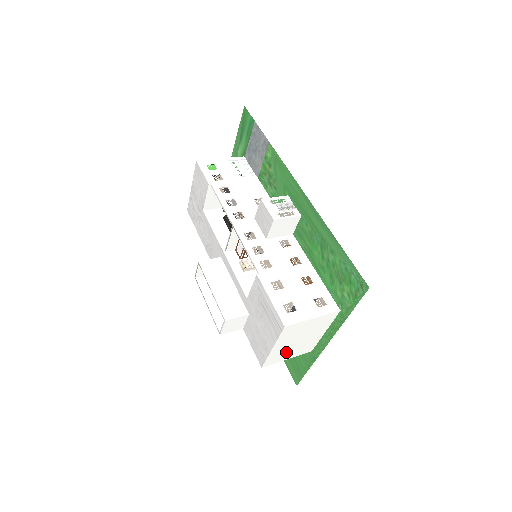
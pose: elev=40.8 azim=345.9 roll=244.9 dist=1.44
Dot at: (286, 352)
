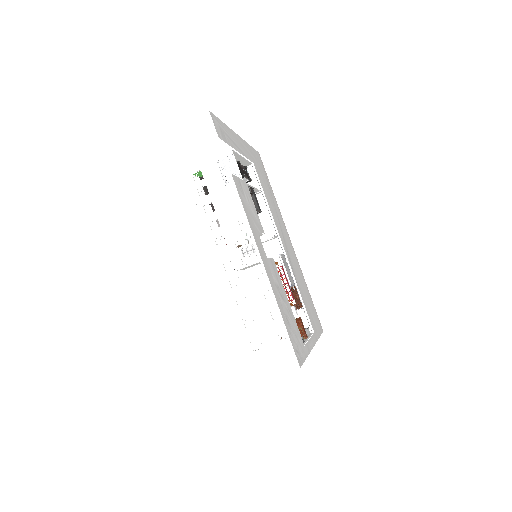
Dot at: occluded
